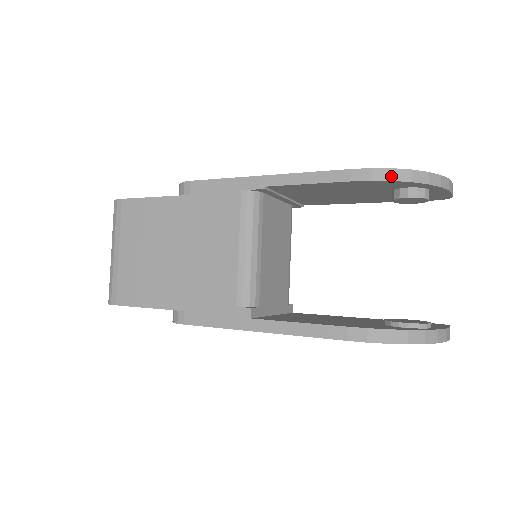
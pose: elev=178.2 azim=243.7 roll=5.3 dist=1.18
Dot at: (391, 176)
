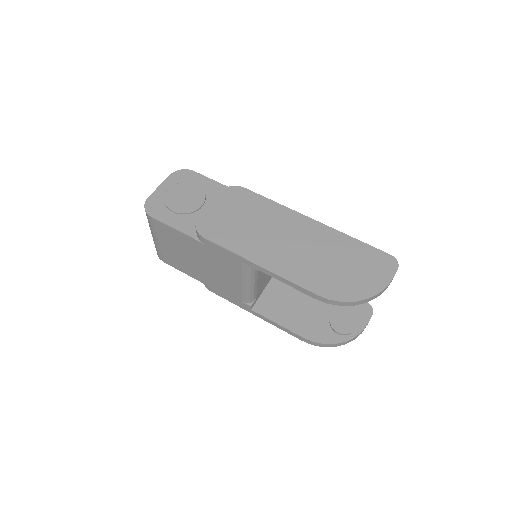
Dot at: (340, 304)
